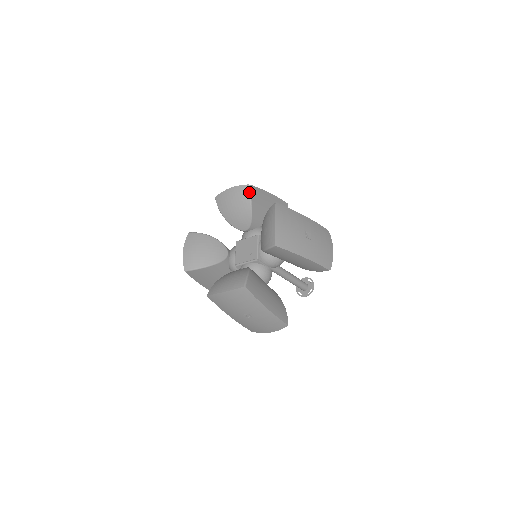
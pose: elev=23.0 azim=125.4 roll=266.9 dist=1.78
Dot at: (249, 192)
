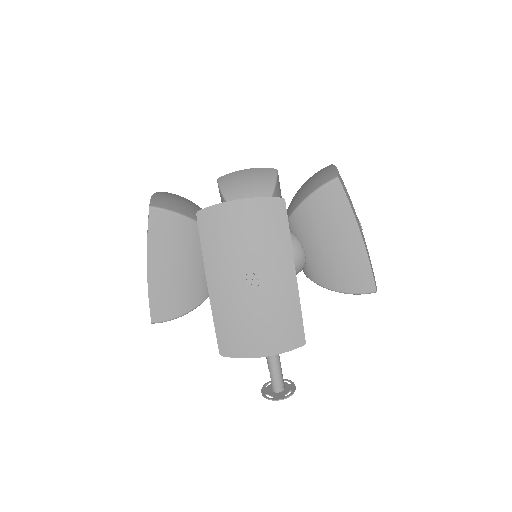
Dot at: (276, 174)
